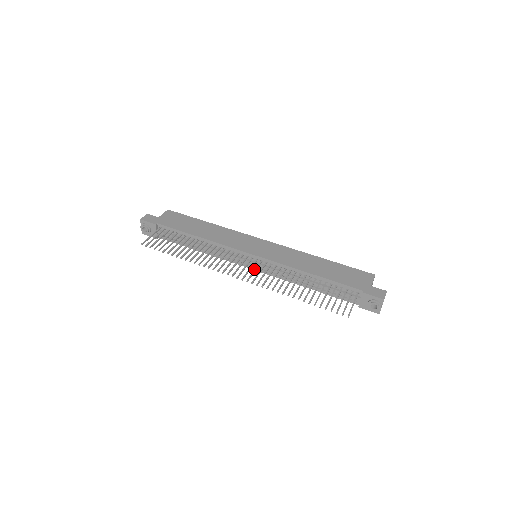
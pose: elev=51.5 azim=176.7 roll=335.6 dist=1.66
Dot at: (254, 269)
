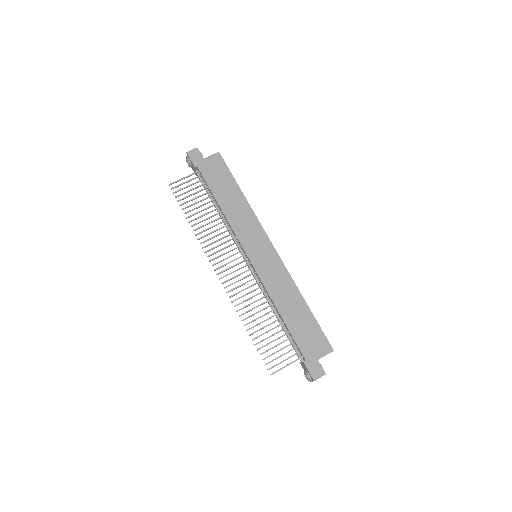
Dot at: occluded
